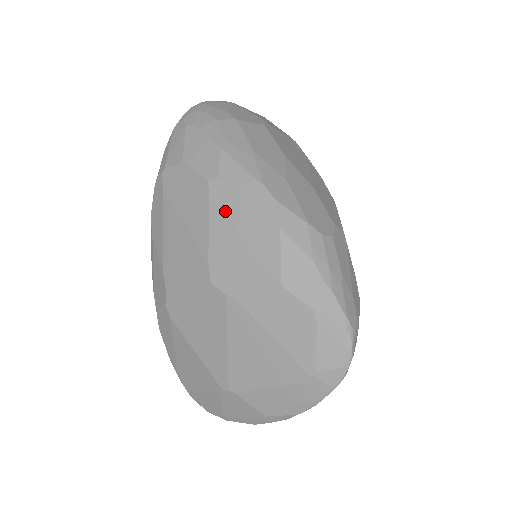
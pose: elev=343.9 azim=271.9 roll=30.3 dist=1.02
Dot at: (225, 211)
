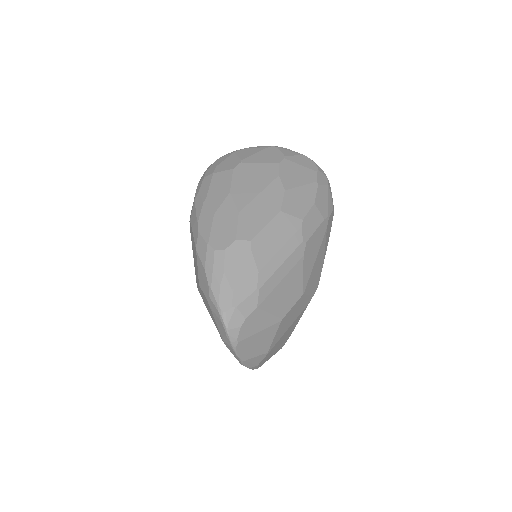
Dot at: (192, 240)
